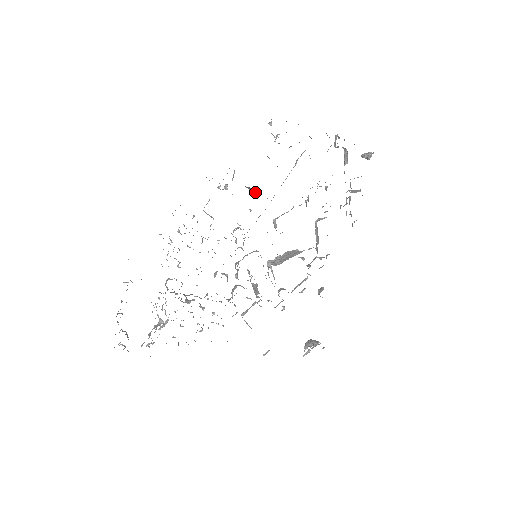
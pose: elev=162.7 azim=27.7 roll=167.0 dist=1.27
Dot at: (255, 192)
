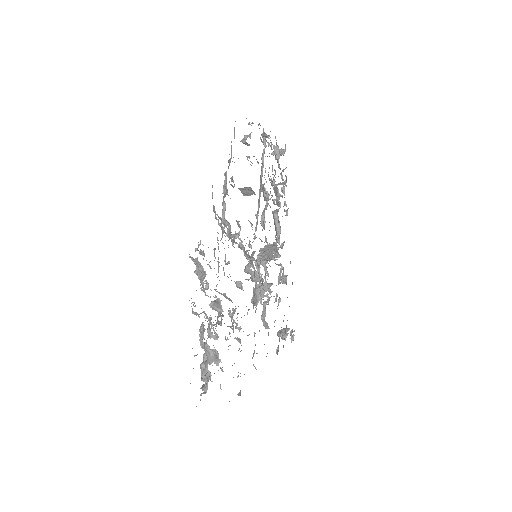
Dot at: (249, 191)
